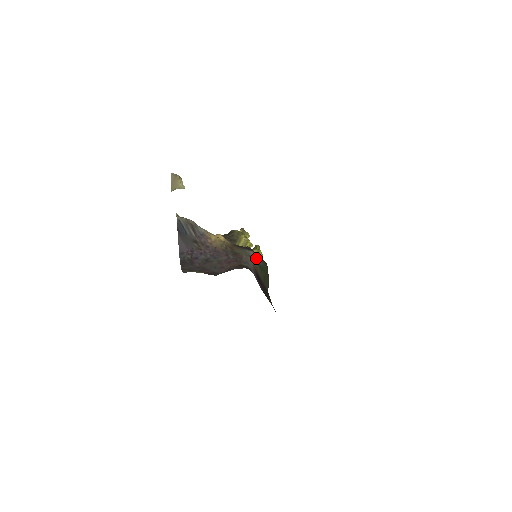
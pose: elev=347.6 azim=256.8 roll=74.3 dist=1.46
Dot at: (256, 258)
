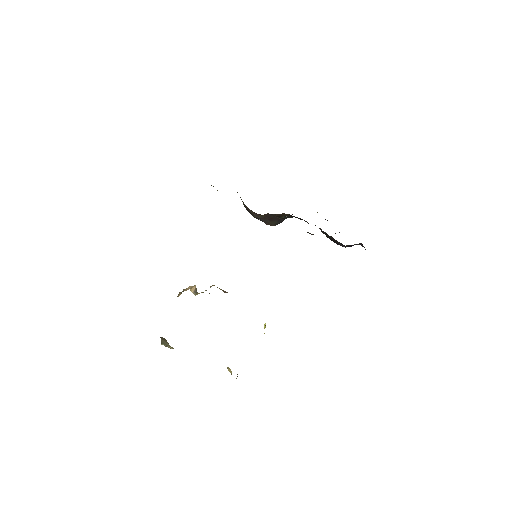
Dot at: occluded
